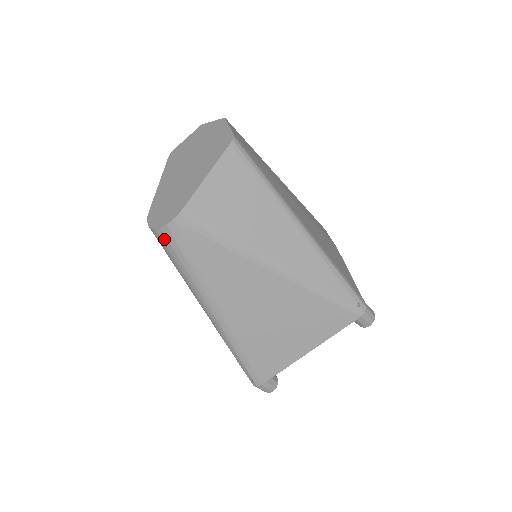
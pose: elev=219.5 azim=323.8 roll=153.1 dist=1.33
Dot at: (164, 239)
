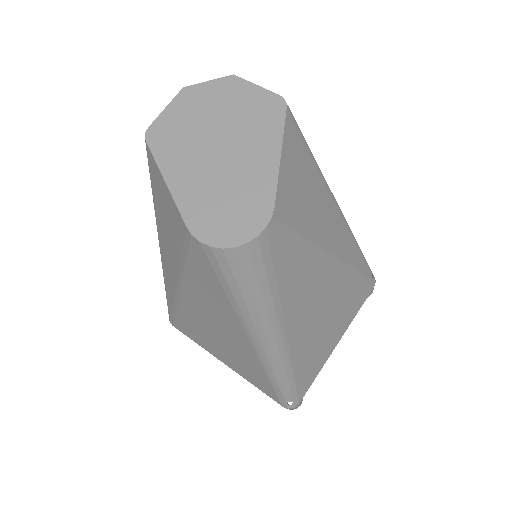
Dot at: (245, 259)
